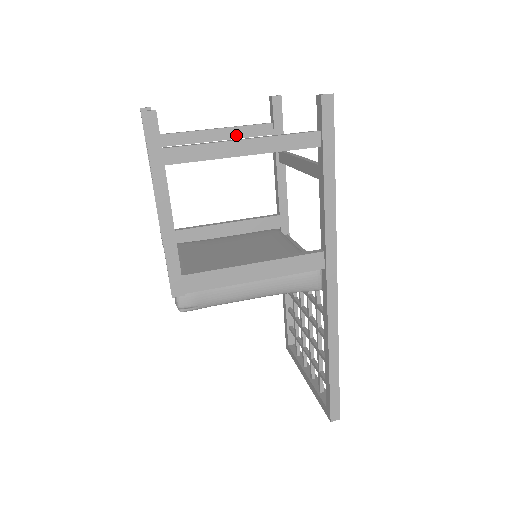
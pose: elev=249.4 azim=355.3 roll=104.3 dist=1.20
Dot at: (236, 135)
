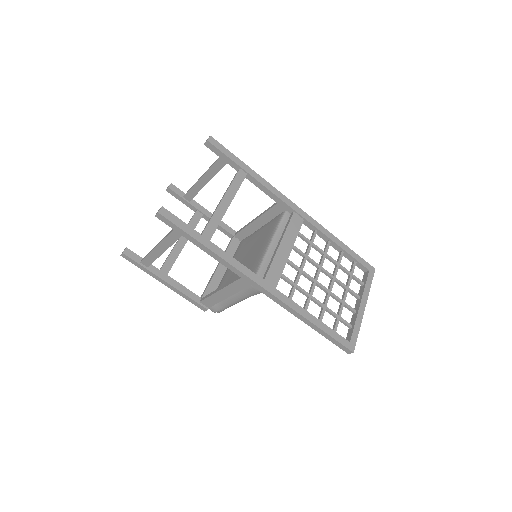
Dot at: (212, 175)
